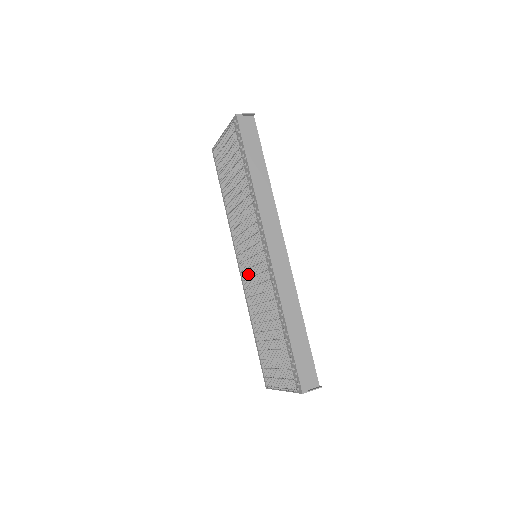
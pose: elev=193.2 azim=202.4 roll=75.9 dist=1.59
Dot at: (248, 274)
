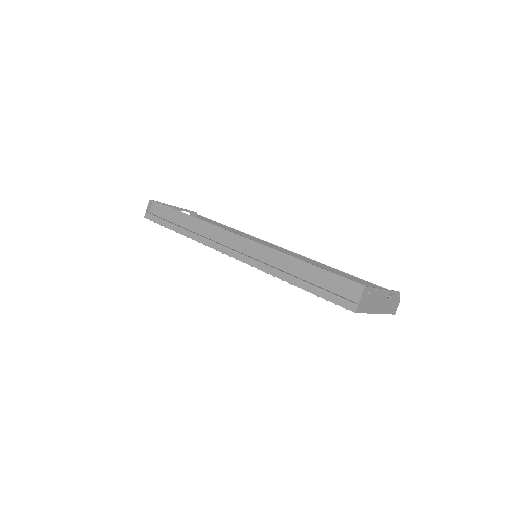
Dot at: occluded
